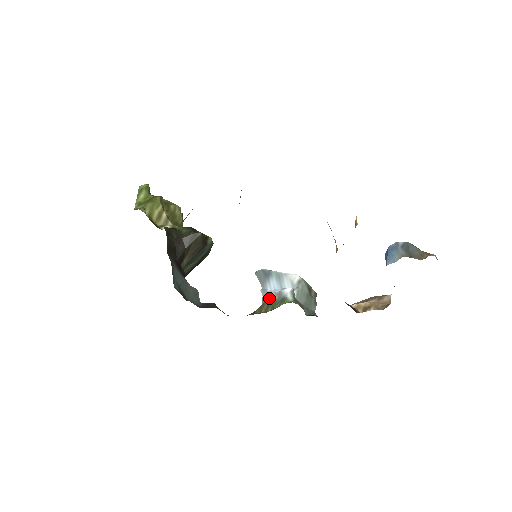
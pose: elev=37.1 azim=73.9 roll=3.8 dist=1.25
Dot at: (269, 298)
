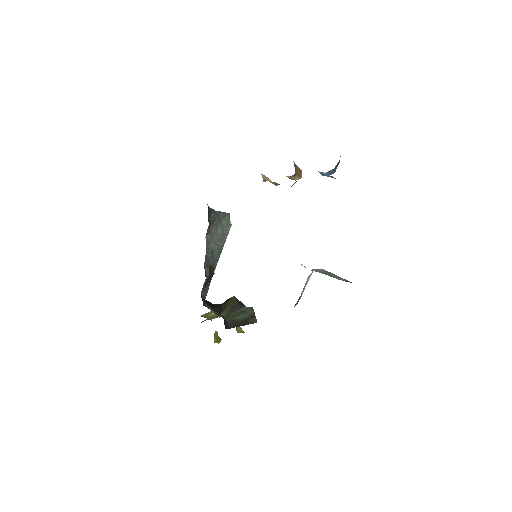
Dot at: occluded
